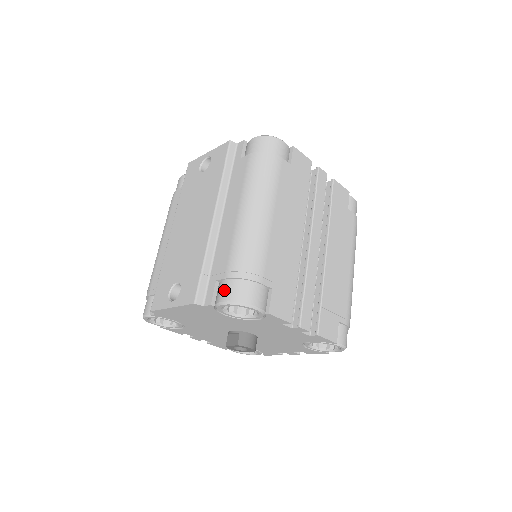
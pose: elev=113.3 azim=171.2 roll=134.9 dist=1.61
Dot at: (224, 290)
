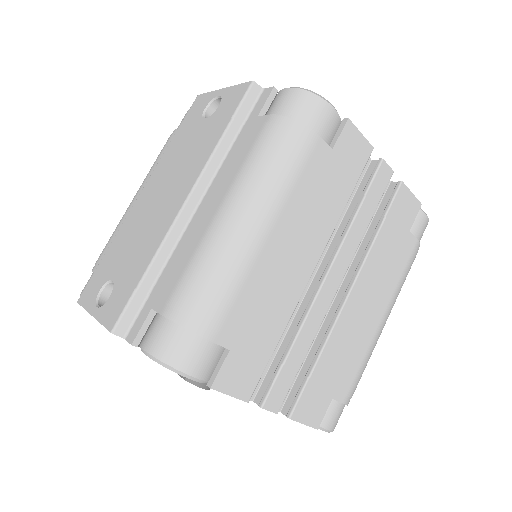
Dot at: (153, 332)
